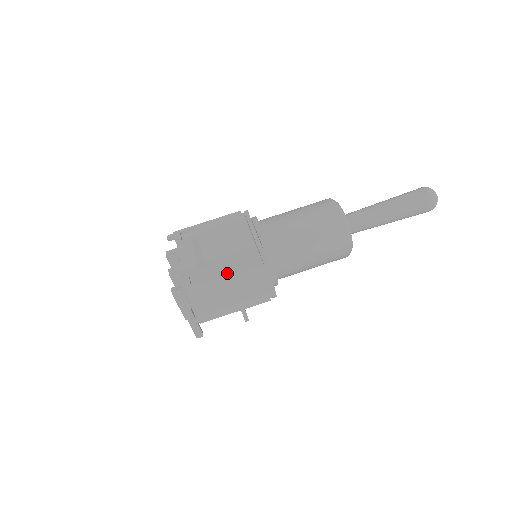
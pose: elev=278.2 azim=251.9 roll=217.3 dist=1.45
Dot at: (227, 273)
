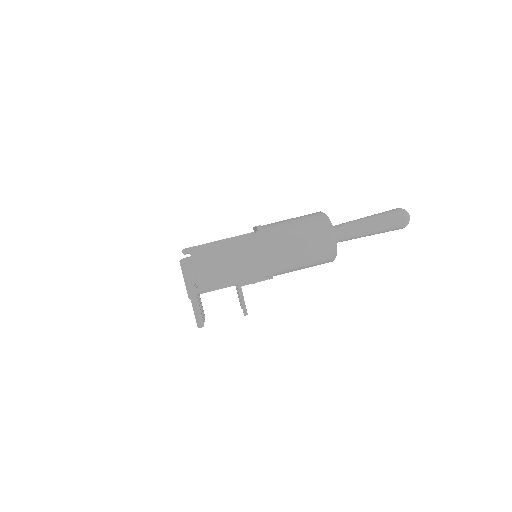
Dot at: occluded
